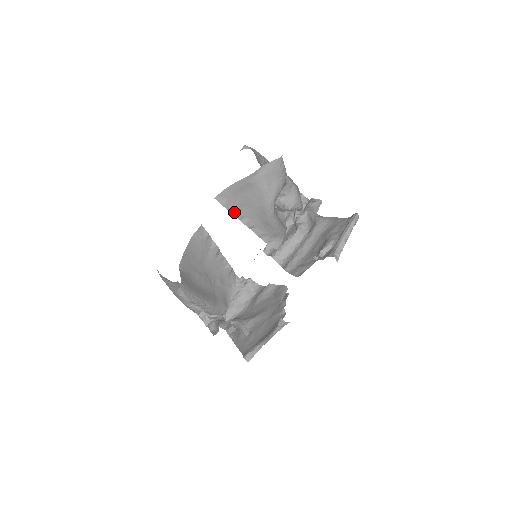
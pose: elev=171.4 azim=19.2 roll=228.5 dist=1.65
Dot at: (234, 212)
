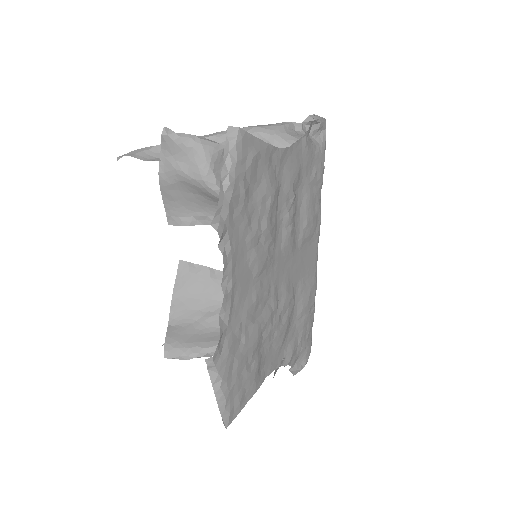
Dot at: (203, 222)
